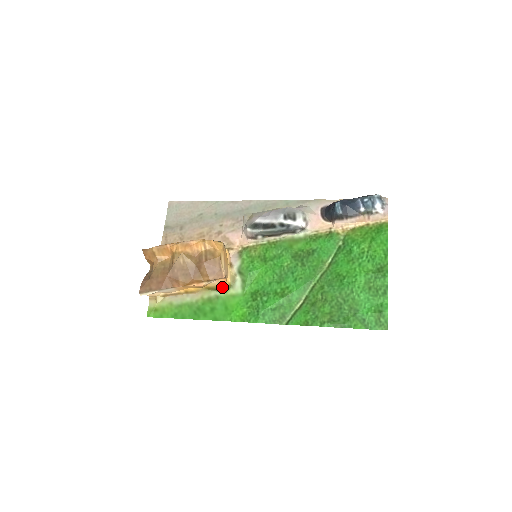
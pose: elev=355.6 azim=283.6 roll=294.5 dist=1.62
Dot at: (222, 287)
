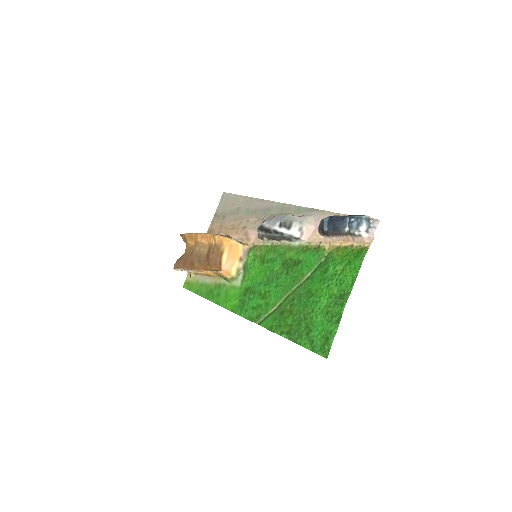
Dot at: (226, 277)
